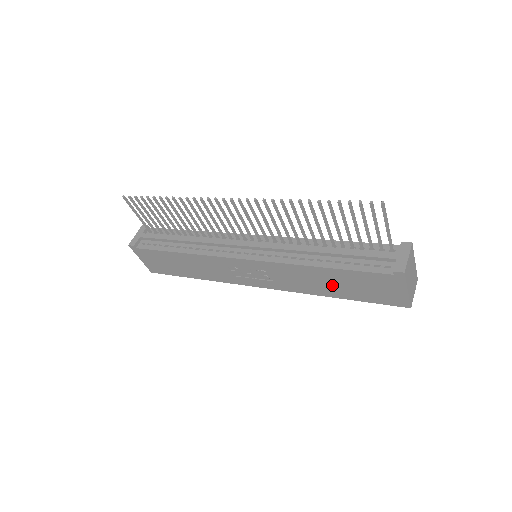
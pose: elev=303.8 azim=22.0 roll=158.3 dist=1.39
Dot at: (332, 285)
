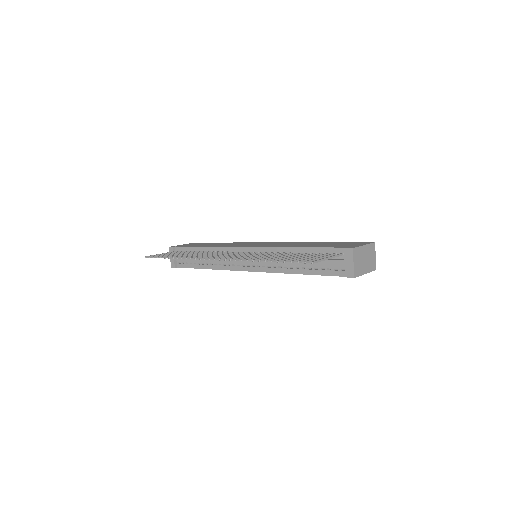
Dot at: occluded
